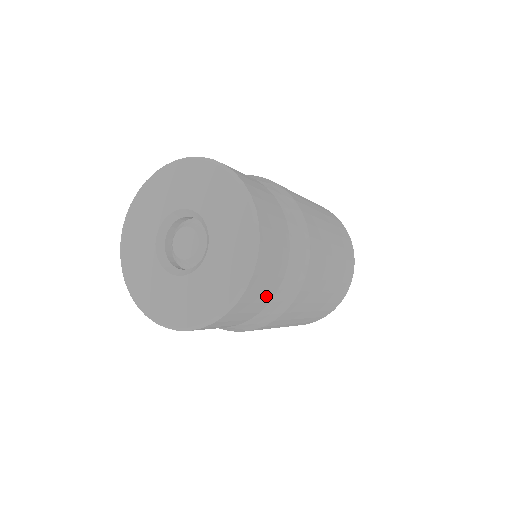
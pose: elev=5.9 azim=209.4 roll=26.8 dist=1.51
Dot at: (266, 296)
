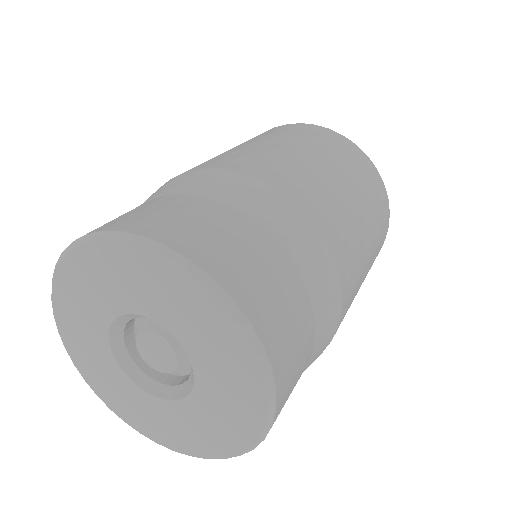
Dot at: (306, 349)
